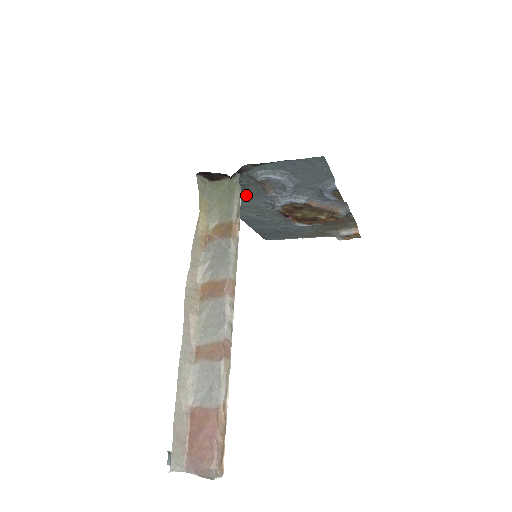
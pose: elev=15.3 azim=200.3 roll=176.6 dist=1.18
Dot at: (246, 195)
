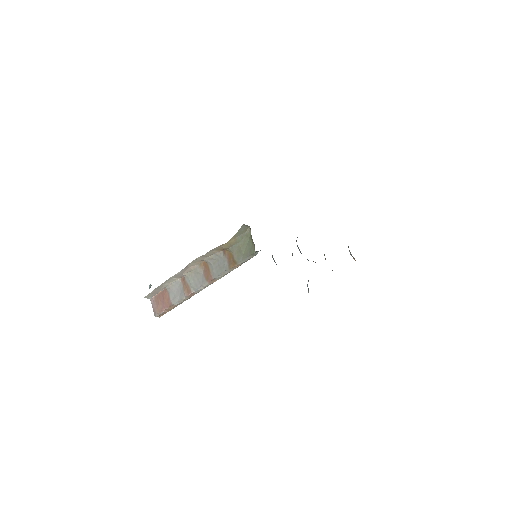
Dot at: occluded
